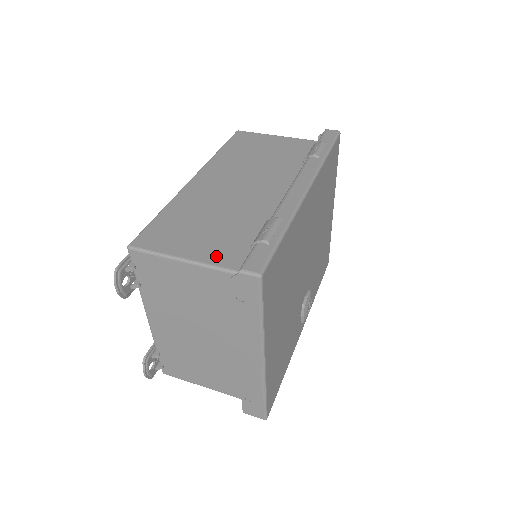
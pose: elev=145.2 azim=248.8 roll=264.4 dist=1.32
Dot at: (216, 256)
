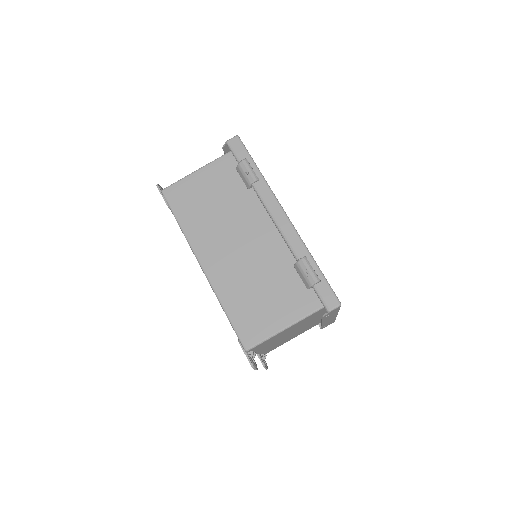
Dot at: (297, 310)
